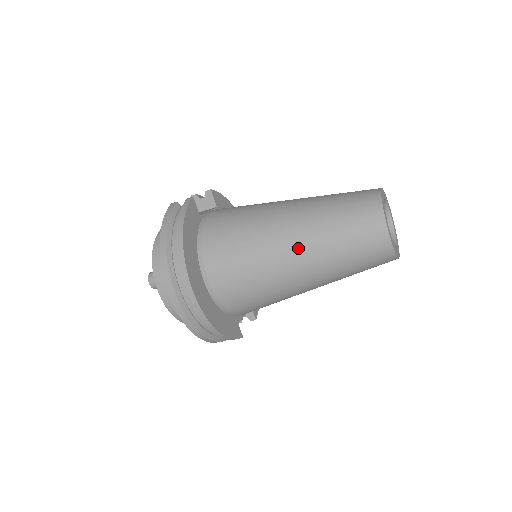
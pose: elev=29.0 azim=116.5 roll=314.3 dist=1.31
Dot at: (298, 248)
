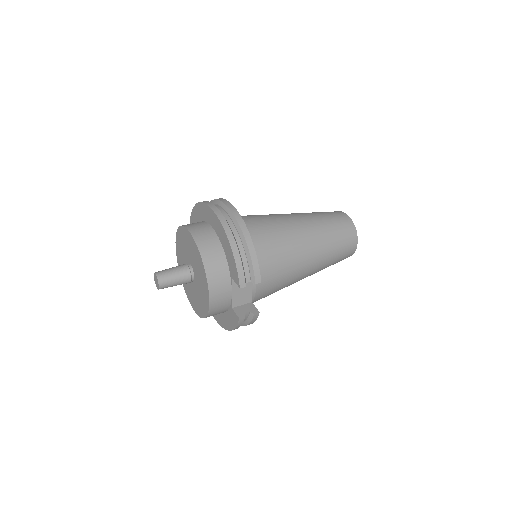
Dot at: occluded
